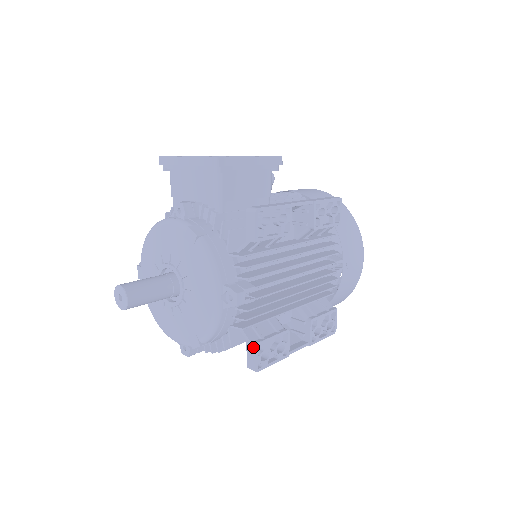
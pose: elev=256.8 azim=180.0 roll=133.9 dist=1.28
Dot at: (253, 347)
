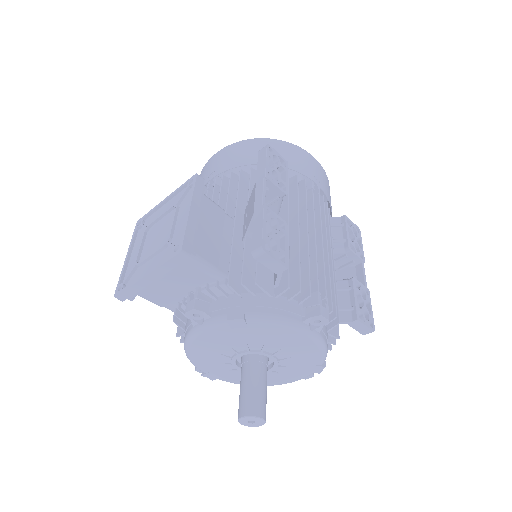
Dot at: (357, 323)
